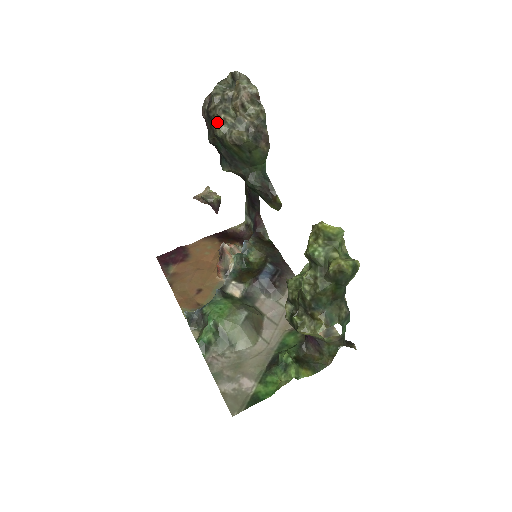
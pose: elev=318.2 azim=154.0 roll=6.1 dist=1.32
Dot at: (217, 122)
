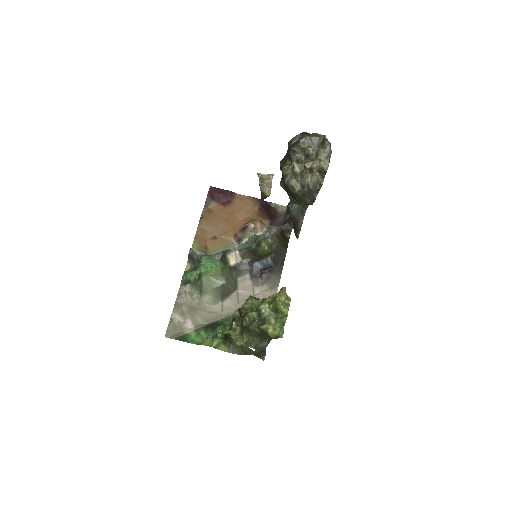
Dot at: (290, 161)
